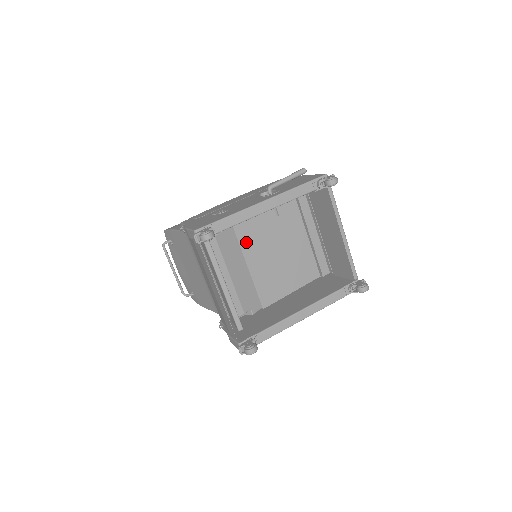
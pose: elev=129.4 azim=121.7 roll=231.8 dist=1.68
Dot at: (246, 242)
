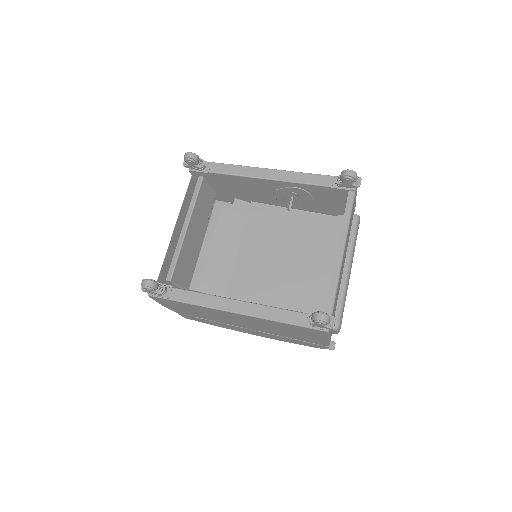
Dot at: (252, 232)
